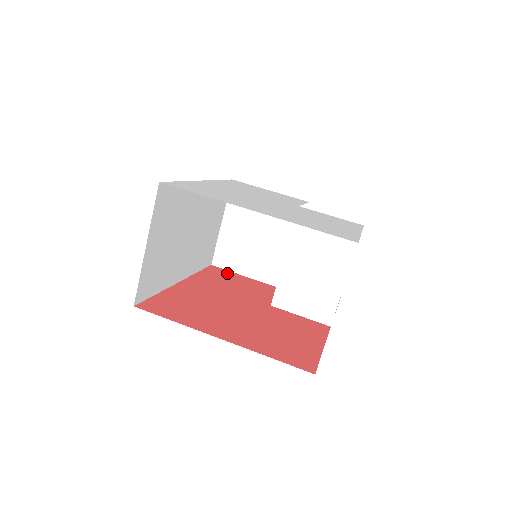
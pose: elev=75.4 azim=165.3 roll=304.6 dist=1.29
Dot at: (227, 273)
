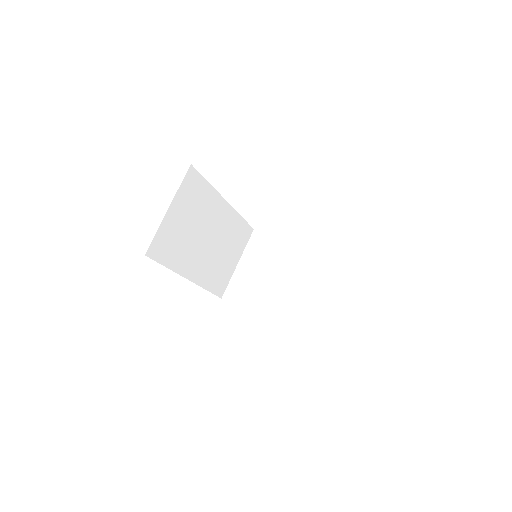
Dot at: occluded
